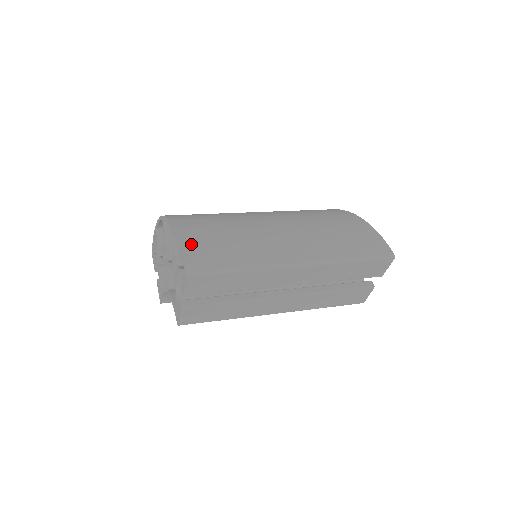
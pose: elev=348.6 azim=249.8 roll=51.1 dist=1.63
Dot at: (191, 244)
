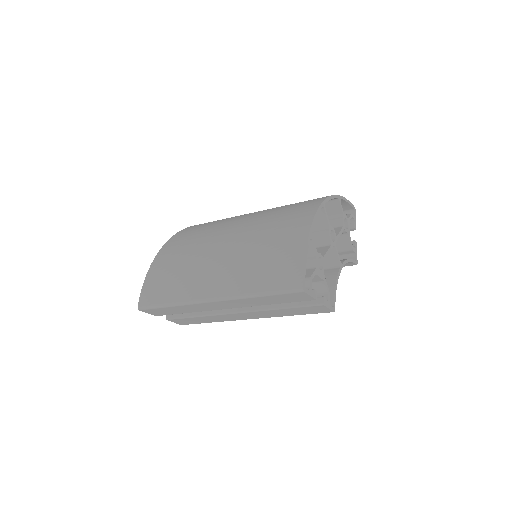
Dot at: (151, 280)
